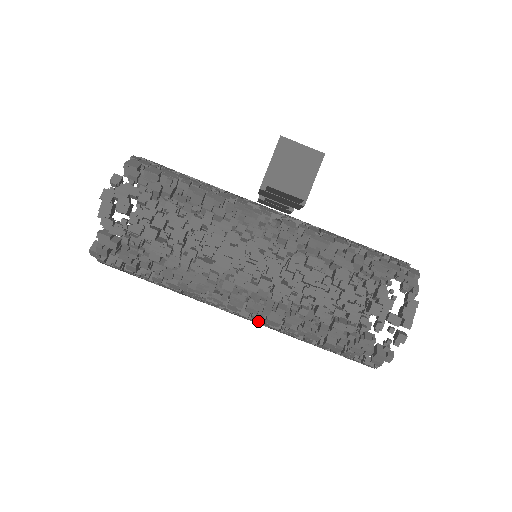
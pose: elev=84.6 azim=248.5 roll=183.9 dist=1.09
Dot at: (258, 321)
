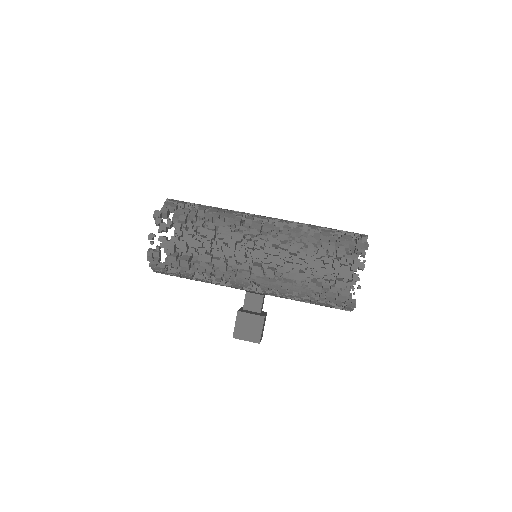
Dot at: (272, 241)
